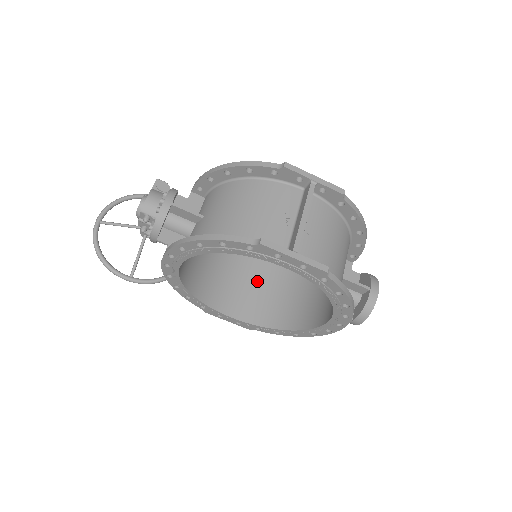
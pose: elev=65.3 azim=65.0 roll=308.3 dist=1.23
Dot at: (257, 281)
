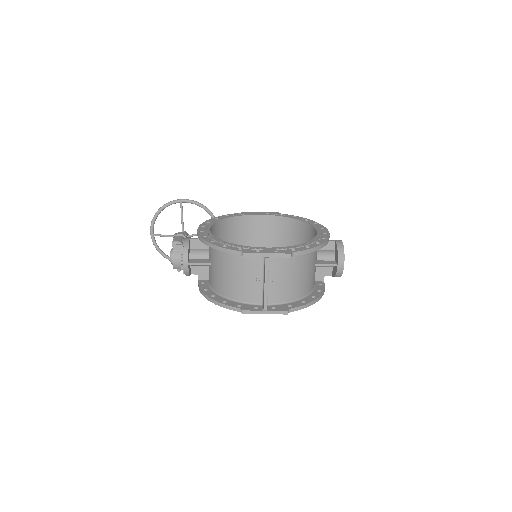
Dot at: (270, 236)
